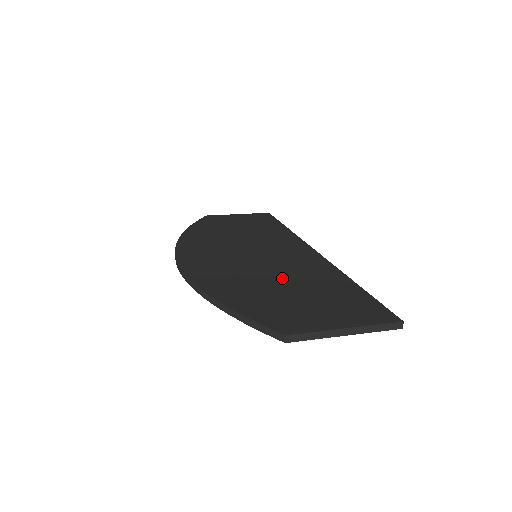
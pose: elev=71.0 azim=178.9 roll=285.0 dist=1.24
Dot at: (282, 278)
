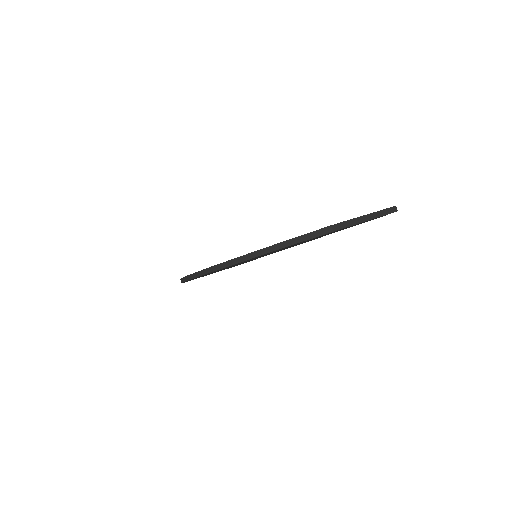
Dot at: occluded
